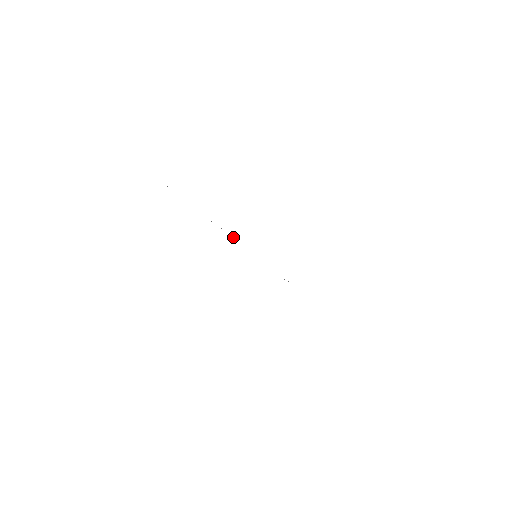
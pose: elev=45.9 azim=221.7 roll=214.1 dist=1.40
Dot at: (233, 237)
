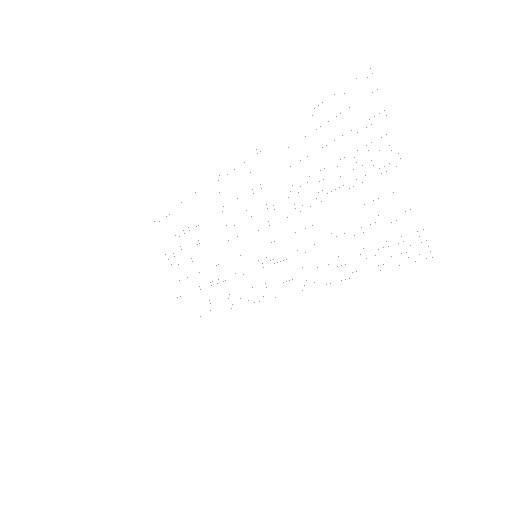
Dot at: occluded
